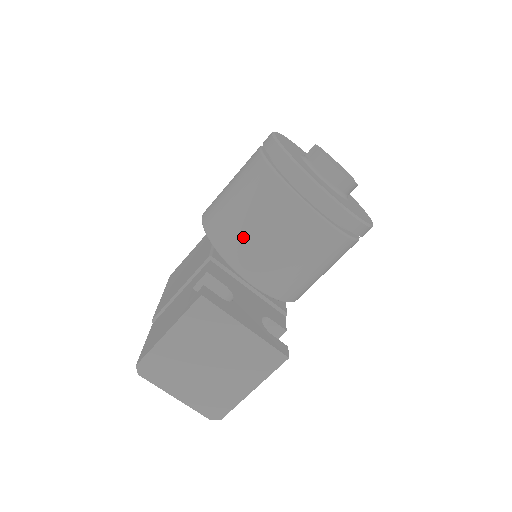
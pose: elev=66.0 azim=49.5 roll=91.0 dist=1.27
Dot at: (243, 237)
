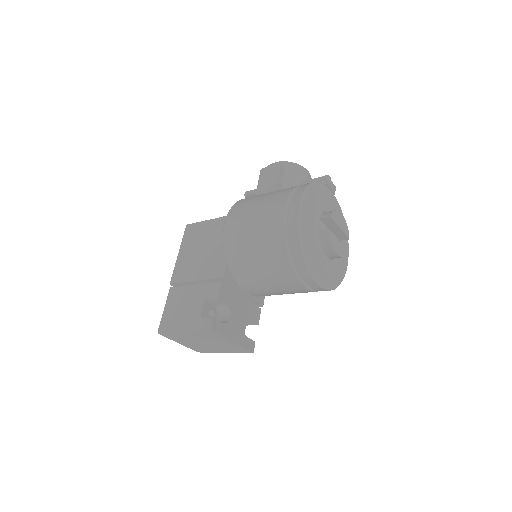
Dot at: (250, 273)
